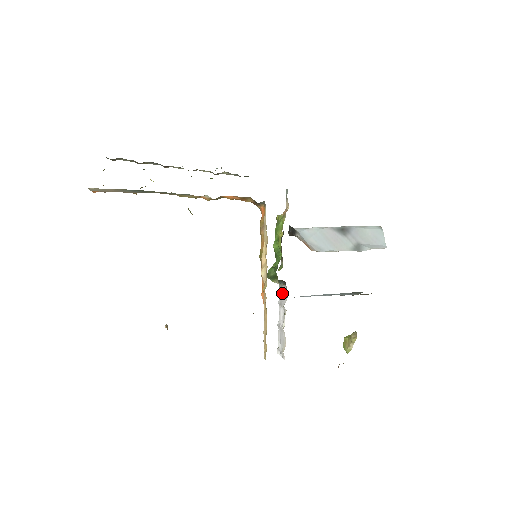
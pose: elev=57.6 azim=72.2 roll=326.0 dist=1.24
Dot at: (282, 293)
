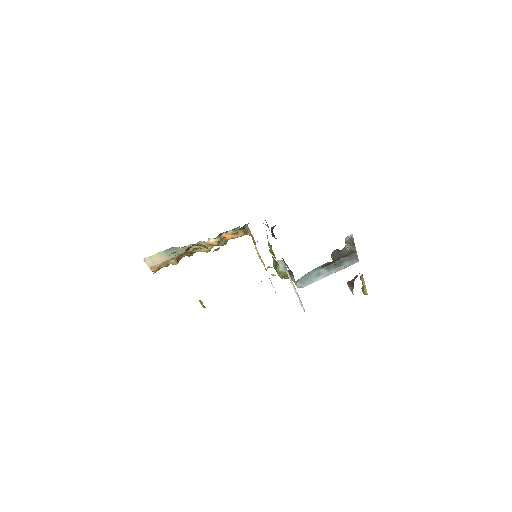
Dot at: occluded
